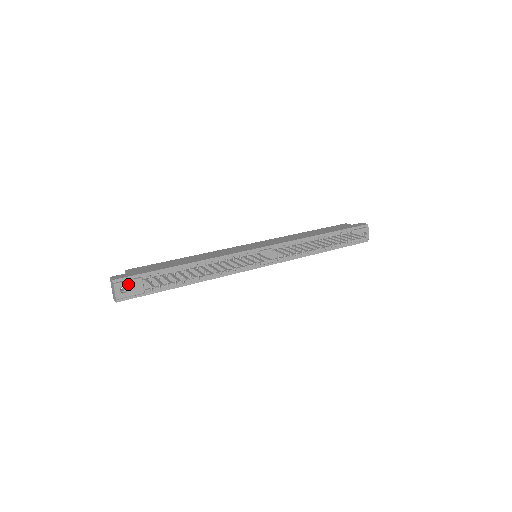
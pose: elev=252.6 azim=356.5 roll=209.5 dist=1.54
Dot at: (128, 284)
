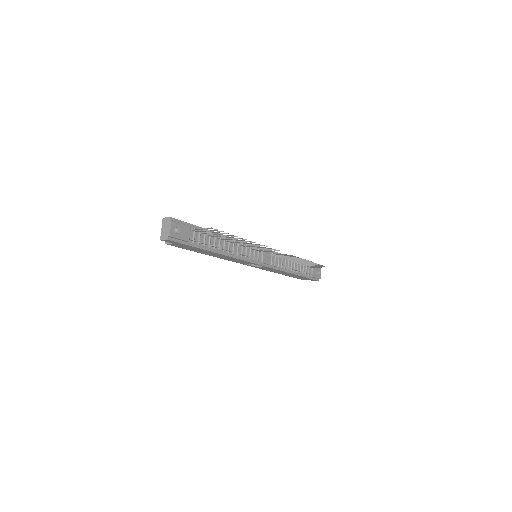
Dot at: (181, 226)
